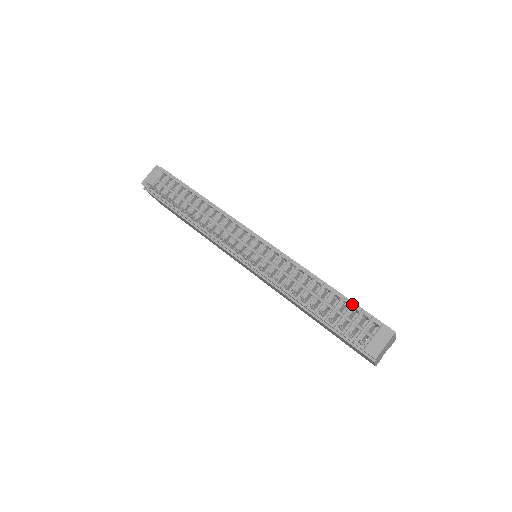
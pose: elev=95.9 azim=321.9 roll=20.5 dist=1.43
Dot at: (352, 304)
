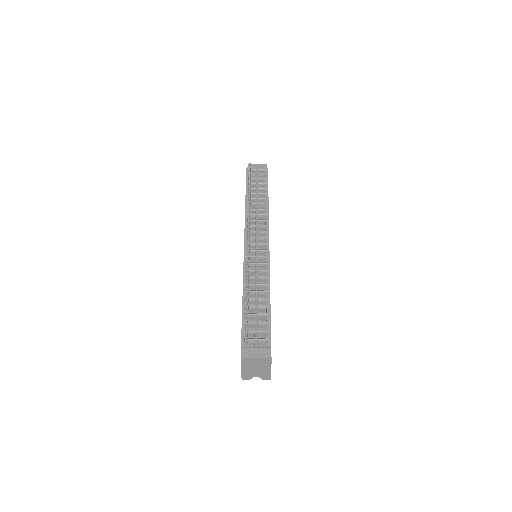
Dot at: (268, 322)
